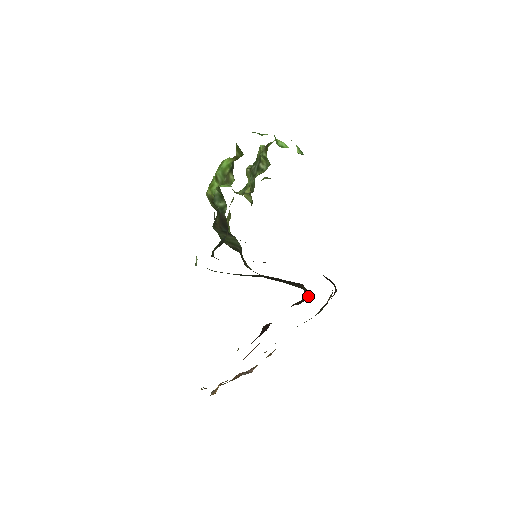
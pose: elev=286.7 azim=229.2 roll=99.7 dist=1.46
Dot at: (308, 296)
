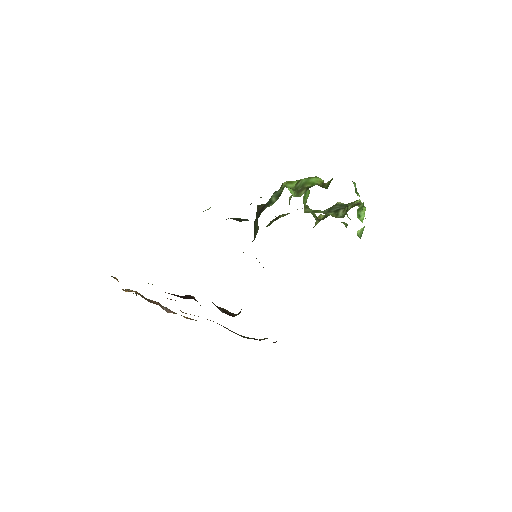
Dot at: occluded
